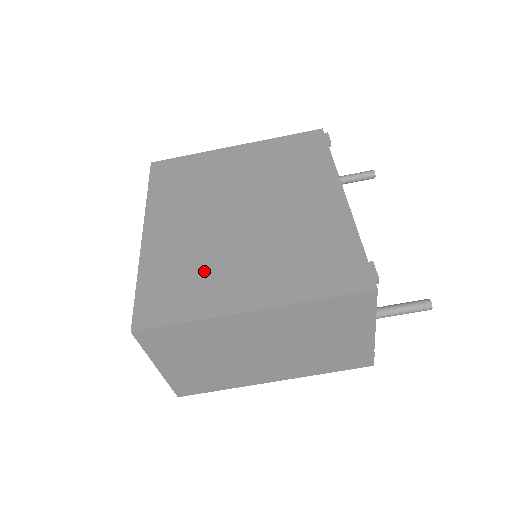
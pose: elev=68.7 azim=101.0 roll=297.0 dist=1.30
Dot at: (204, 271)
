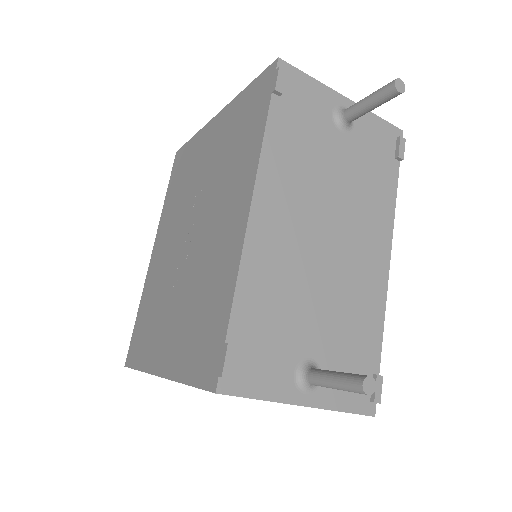
Dot at: (157, 313)
